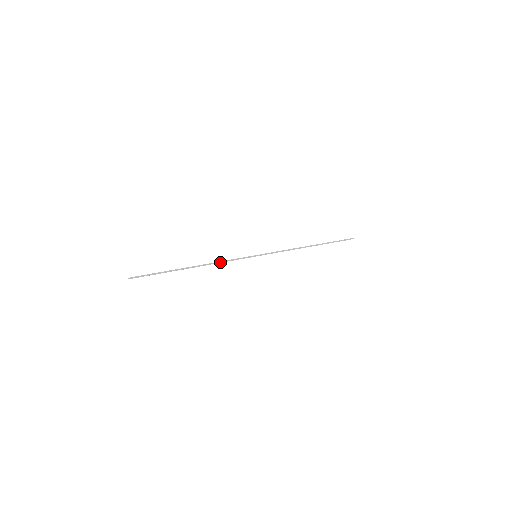
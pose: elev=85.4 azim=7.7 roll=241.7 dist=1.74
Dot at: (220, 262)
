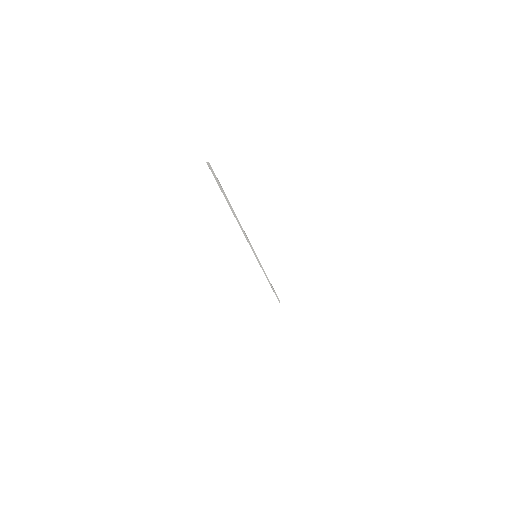
Dot at: (245, 234)
